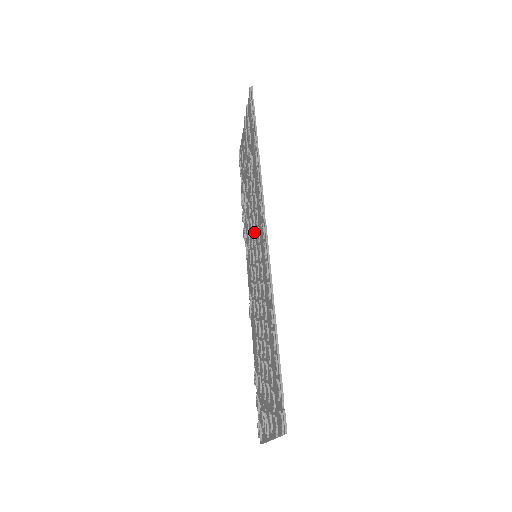
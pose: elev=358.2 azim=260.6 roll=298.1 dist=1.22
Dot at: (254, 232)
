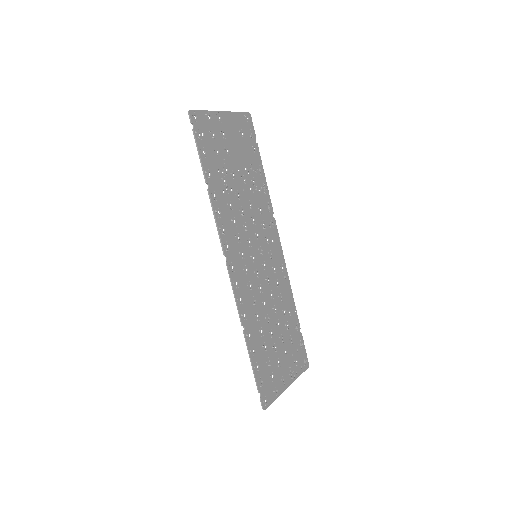
Dot at: (245, 242)
